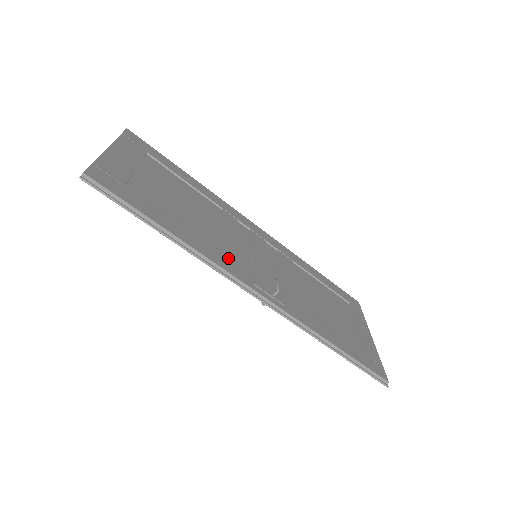
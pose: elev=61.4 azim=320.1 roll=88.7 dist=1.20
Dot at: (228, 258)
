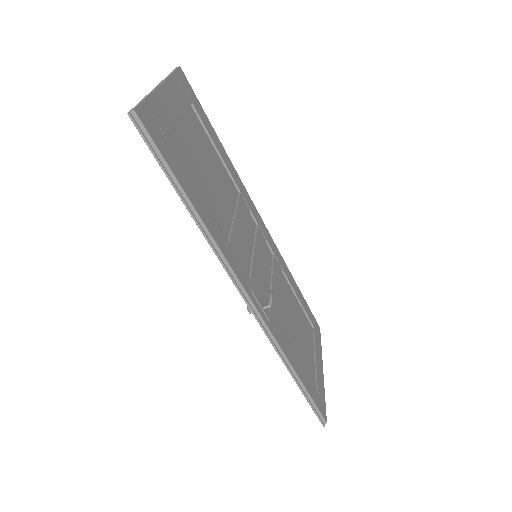
Dot at: (236, 254)
